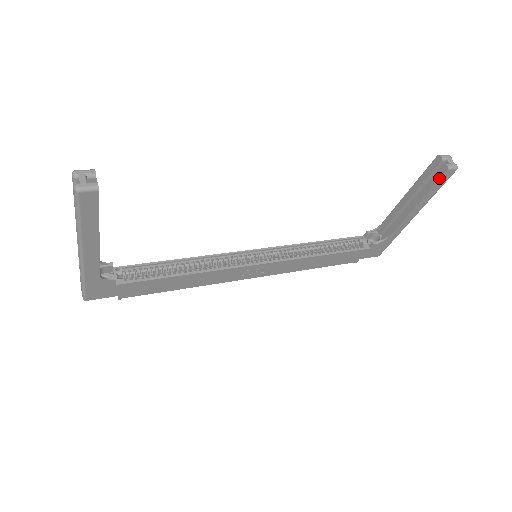
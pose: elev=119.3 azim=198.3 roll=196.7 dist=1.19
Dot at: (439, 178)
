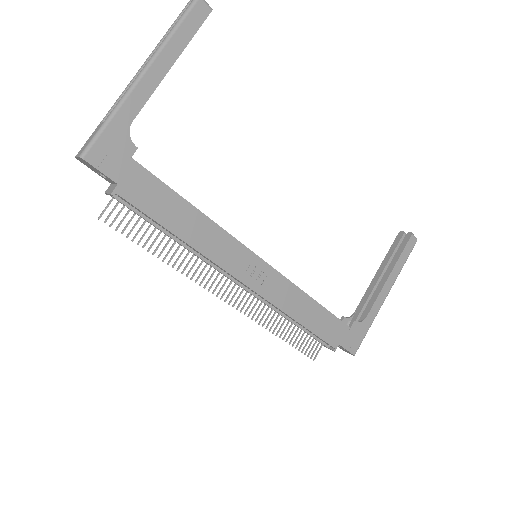
Dot at: (406, 243)
